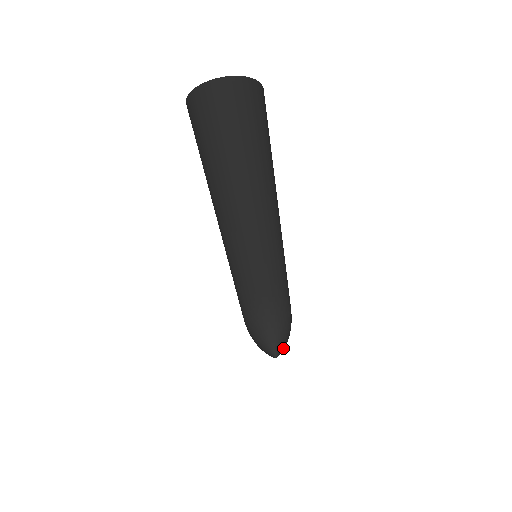
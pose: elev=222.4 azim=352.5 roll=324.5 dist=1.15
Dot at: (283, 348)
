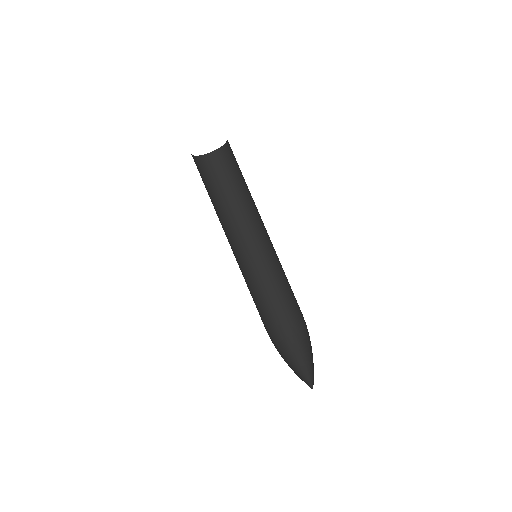
Dot at: (313, 369)
